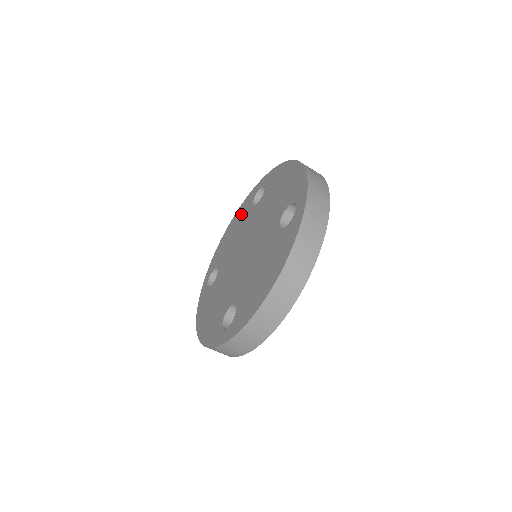
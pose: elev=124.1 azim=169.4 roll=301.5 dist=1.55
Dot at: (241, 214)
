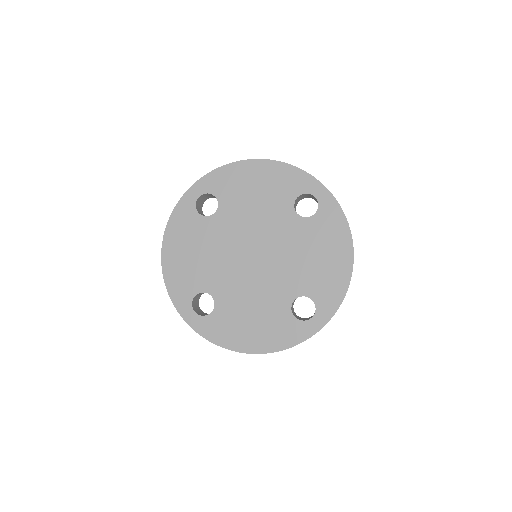
Dot at: (279, 183)
